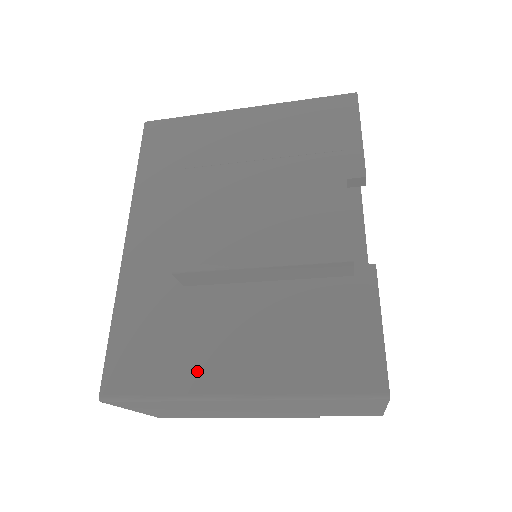
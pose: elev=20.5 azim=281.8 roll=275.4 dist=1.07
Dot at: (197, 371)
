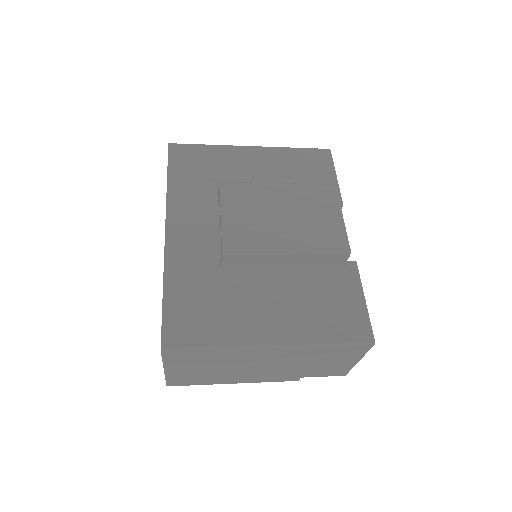
Dot at: (240, 328)
